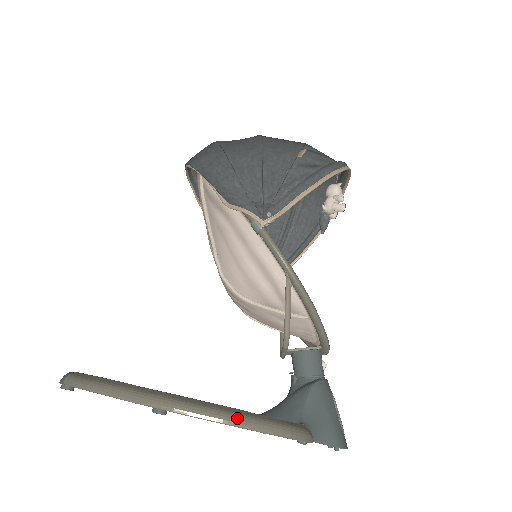
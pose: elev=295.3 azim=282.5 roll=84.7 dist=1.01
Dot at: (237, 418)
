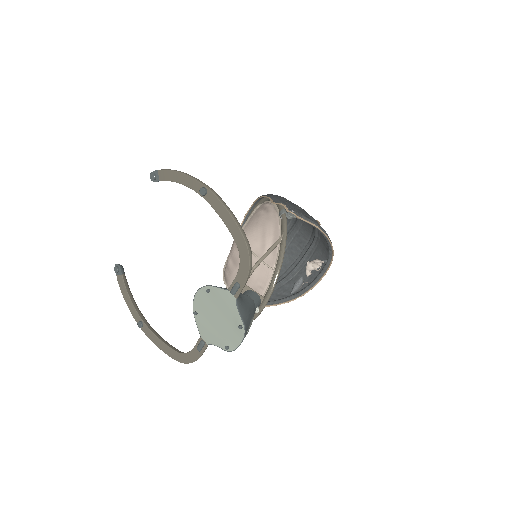
Dot at: (235, 217)
